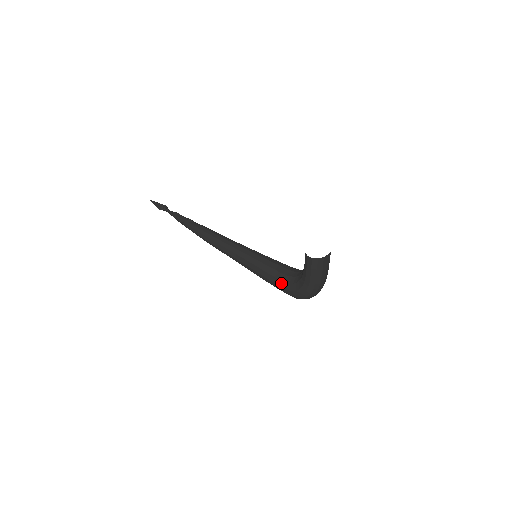
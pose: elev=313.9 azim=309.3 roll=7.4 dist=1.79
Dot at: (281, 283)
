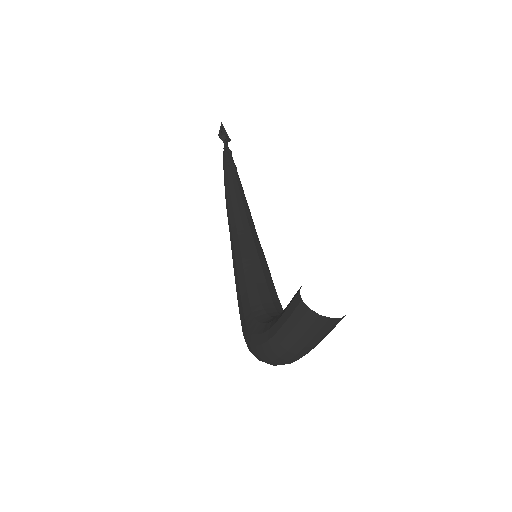
Dot at: (247, 309)
